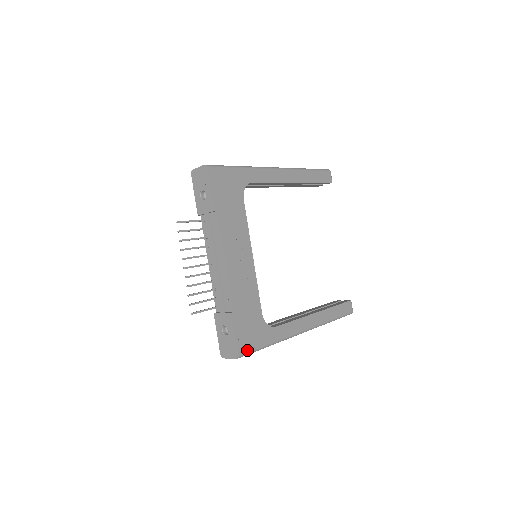
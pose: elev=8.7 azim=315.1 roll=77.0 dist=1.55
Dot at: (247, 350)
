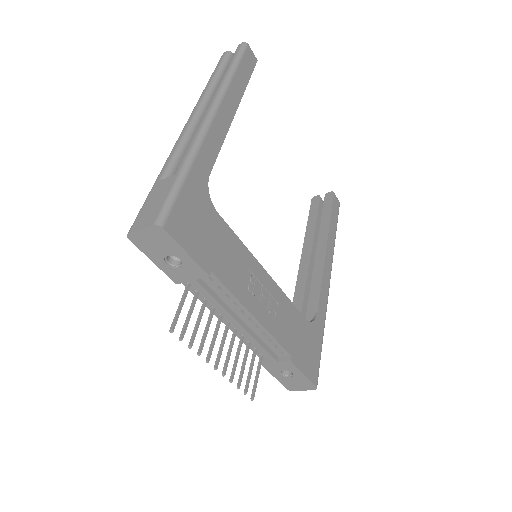
Dot at: (317, 370)
